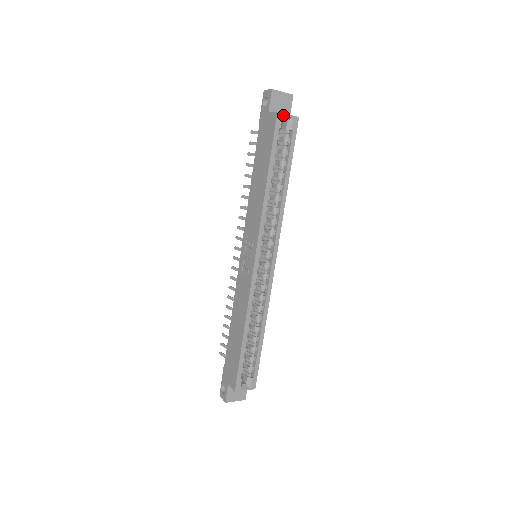
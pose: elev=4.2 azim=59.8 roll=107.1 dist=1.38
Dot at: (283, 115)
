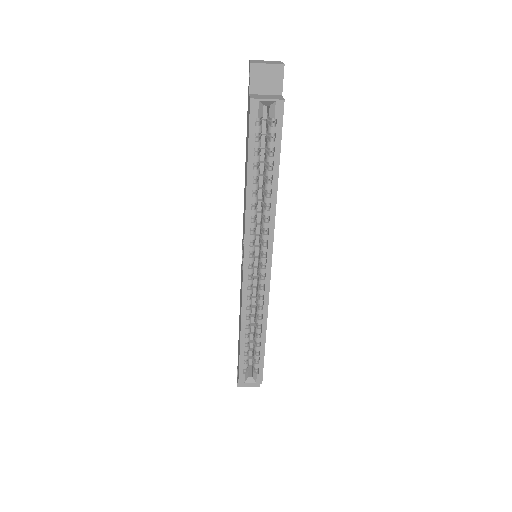
Dot at: (260, 101)
